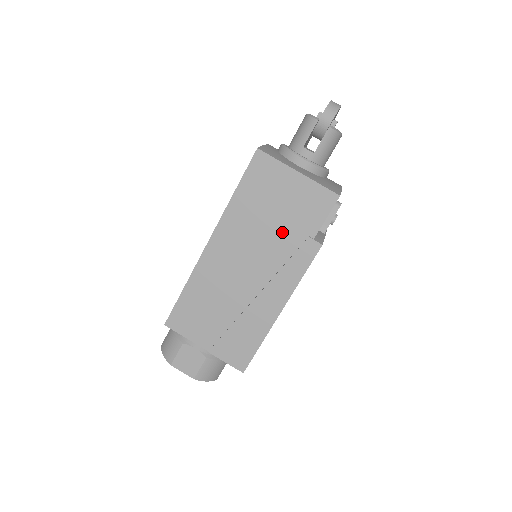
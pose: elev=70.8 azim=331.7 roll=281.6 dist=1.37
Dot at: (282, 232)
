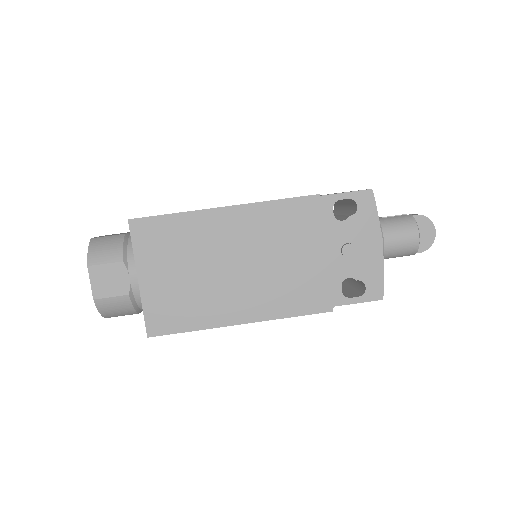
Dot at: occluded
